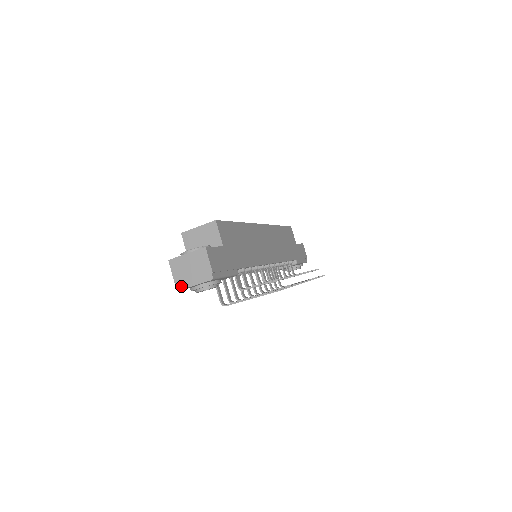
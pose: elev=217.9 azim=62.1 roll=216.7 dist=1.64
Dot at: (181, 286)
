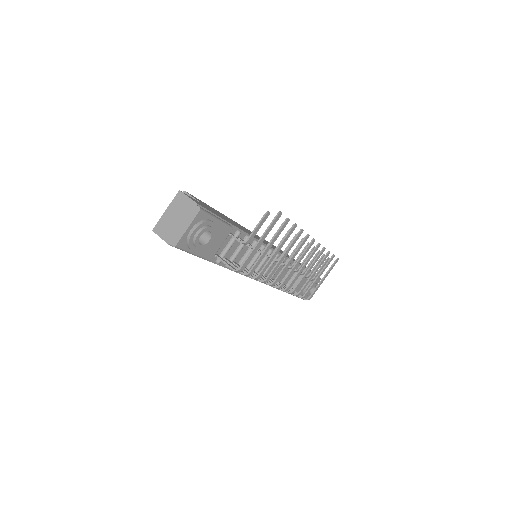
Dot at: (175, 241)
